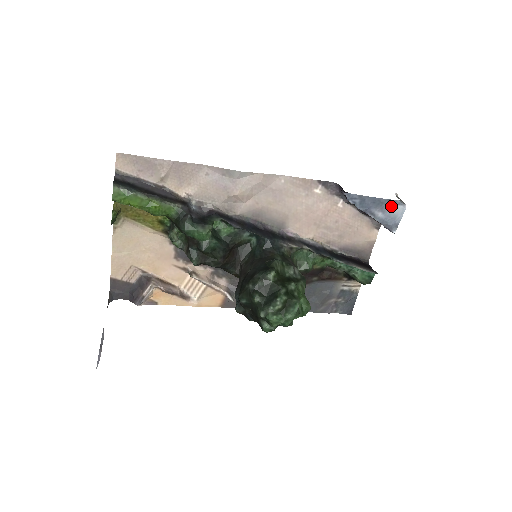
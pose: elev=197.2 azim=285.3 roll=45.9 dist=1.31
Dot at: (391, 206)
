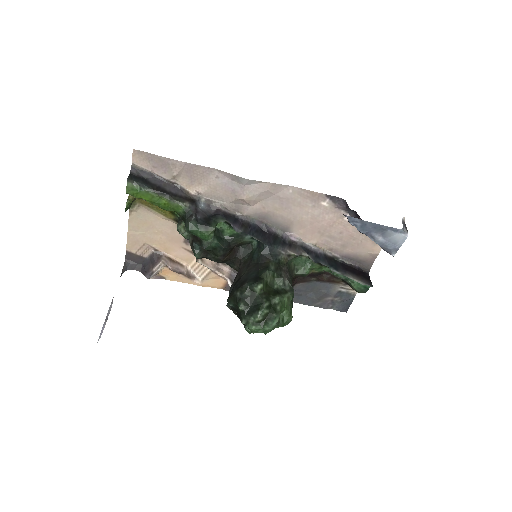
Dot at: (392, 233)
